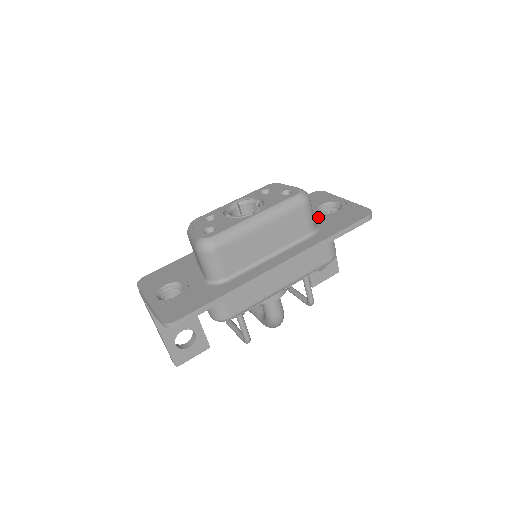
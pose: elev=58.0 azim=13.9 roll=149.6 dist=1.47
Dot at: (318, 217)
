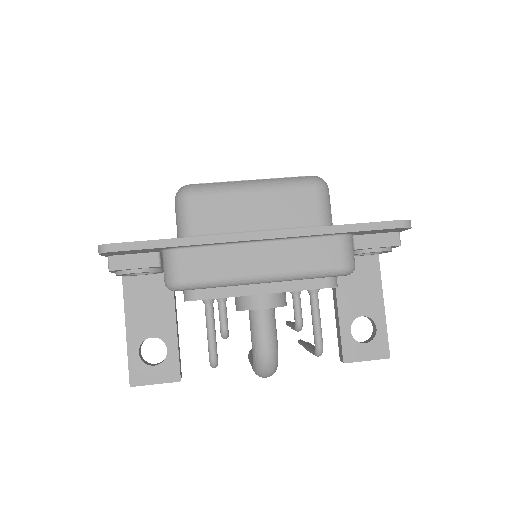
Dot at: occluded
